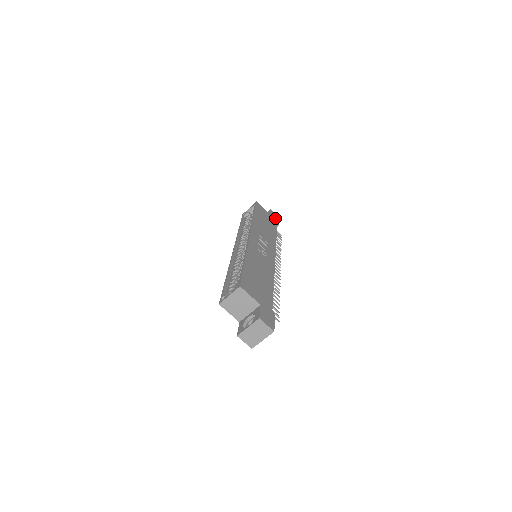
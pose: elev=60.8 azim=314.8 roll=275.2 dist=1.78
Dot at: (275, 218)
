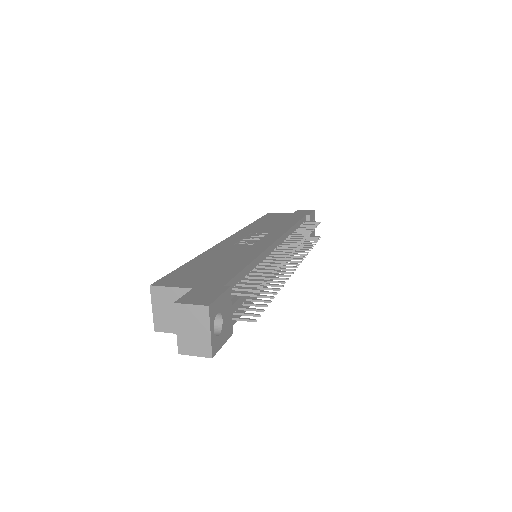
Dot at: (304, 212)
